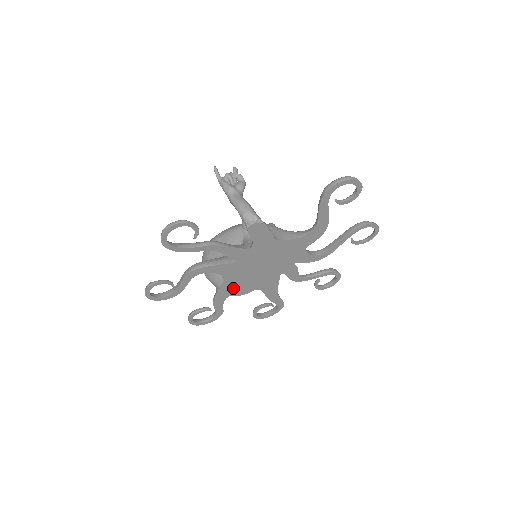
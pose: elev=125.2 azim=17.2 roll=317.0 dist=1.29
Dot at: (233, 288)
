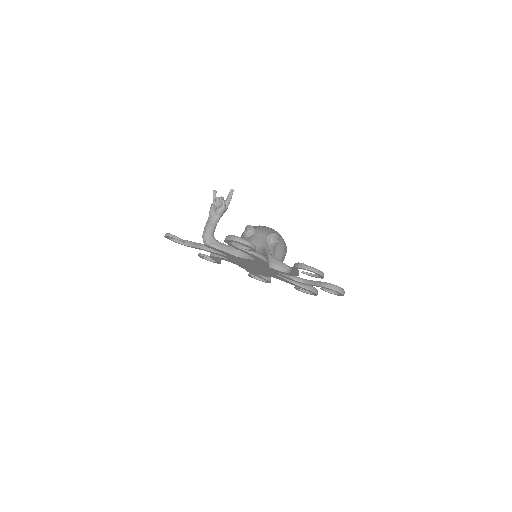
Dot at: (252, 271)
